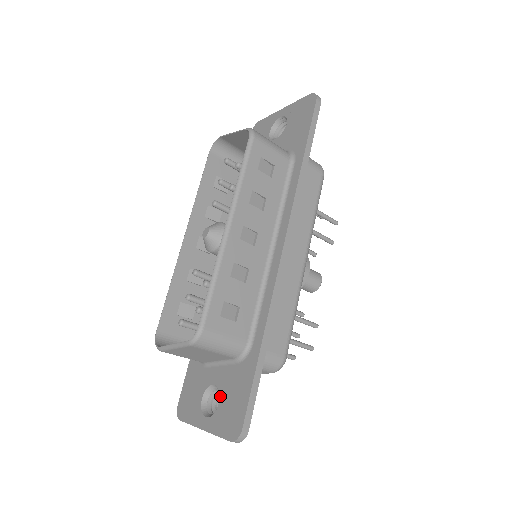
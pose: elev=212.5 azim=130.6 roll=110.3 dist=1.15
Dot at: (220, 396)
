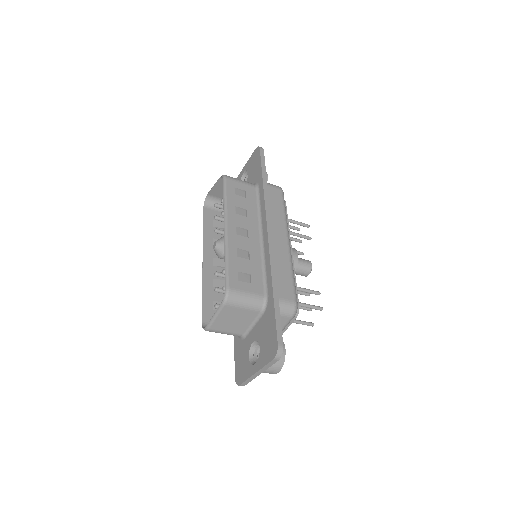
Dot at: (259, 343)
